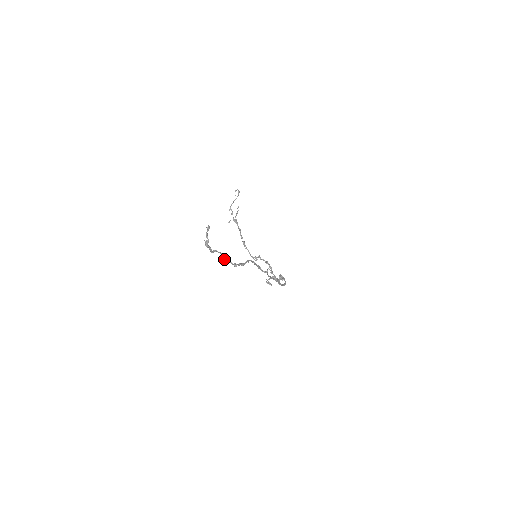
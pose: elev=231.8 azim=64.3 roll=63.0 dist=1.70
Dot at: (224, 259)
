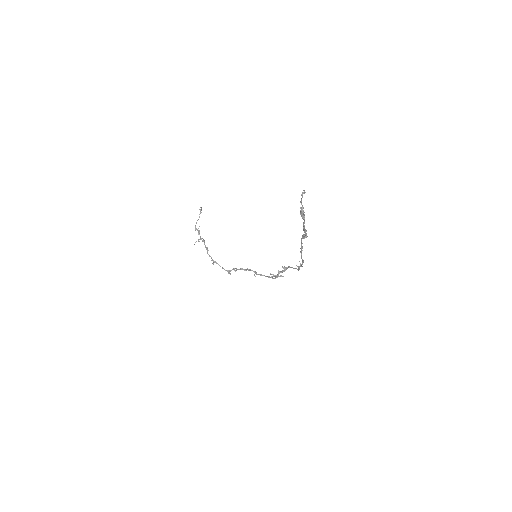
Dot at: (304, 229)
